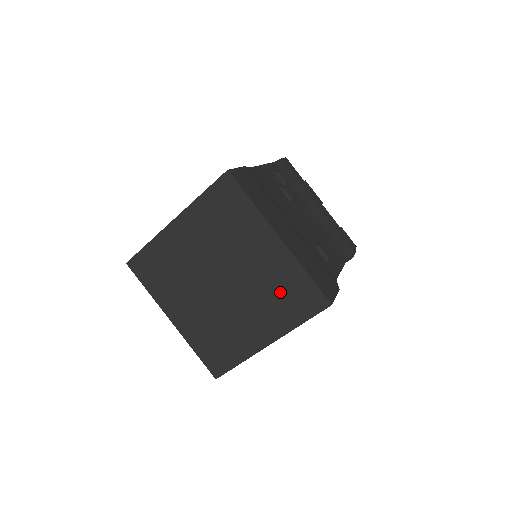
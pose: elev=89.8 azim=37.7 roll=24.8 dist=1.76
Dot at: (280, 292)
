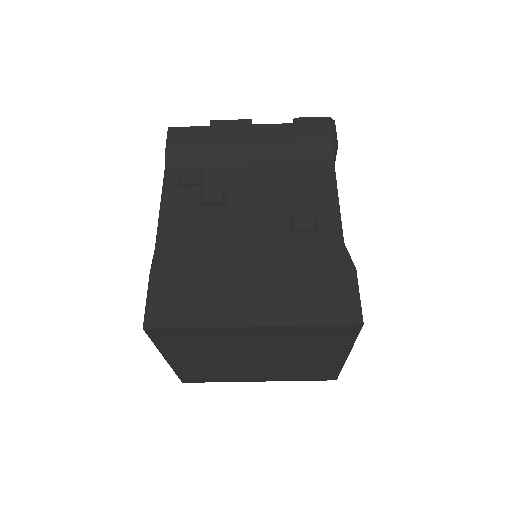
Dot at: (308, 341)
